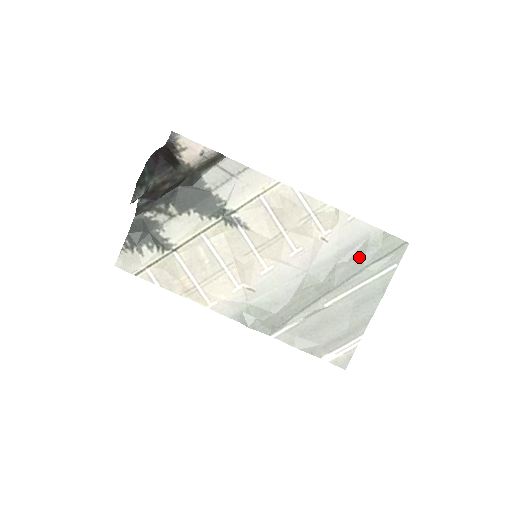
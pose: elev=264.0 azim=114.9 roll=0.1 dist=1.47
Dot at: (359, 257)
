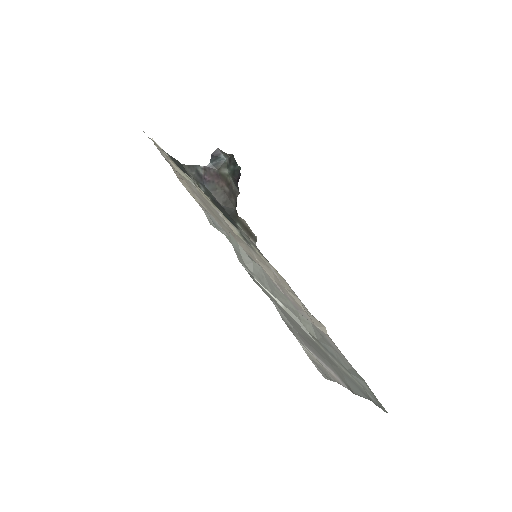
Dot at: (343, 362)
